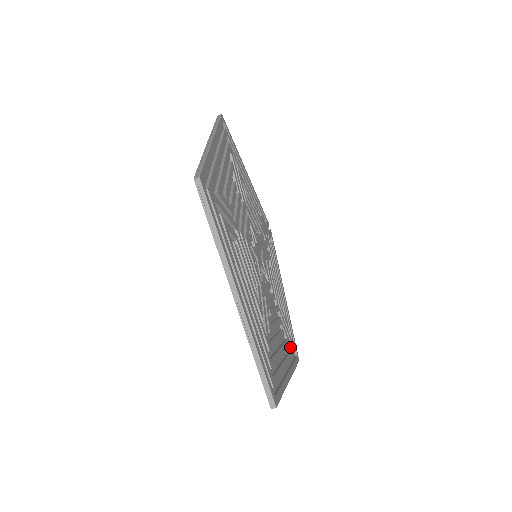
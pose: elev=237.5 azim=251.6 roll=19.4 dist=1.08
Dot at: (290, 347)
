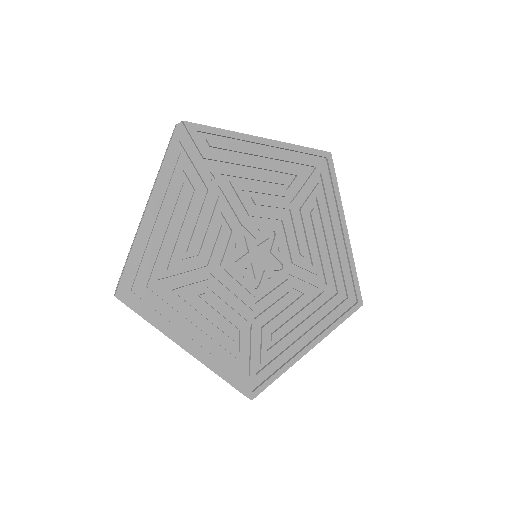
Dot at: (319, 175)
